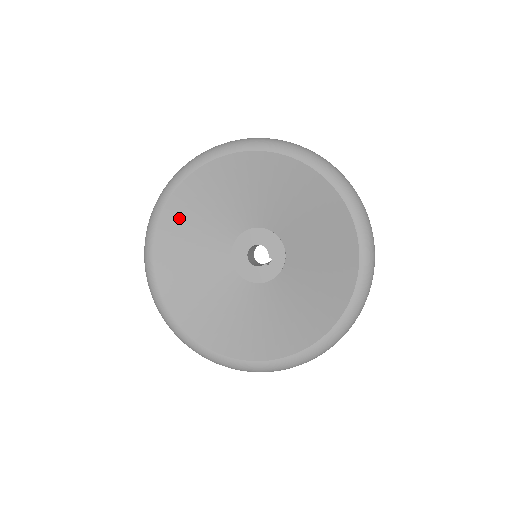
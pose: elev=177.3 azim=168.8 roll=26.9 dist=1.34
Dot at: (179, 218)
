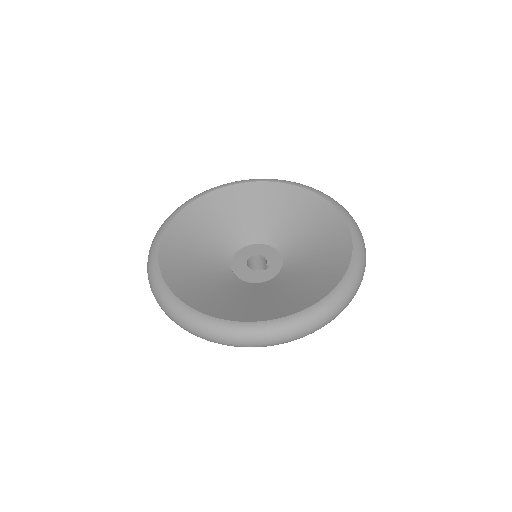
Dot at: (199, 215)
